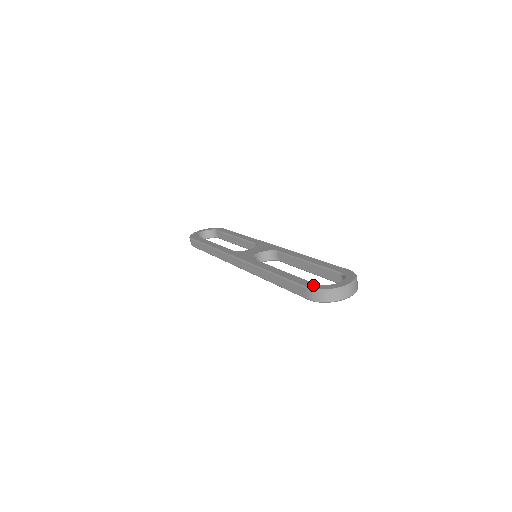
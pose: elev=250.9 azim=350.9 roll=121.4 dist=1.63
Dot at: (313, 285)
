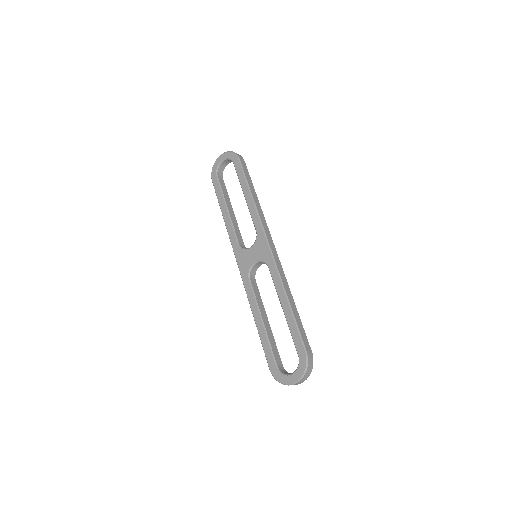
Dot at: (273, 369)
